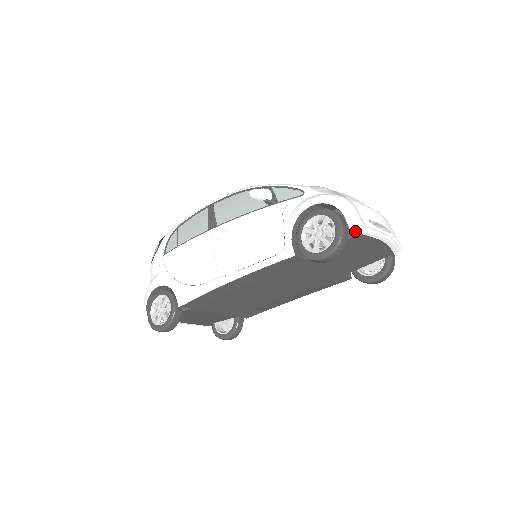
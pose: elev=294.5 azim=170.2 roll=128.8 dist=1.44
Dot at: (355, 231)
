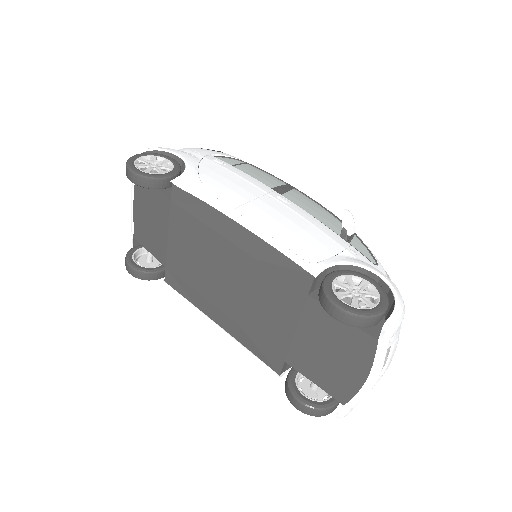
Dot at: (384, 331)
